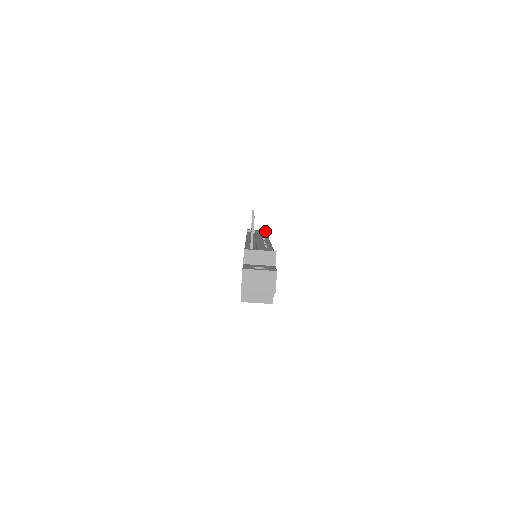
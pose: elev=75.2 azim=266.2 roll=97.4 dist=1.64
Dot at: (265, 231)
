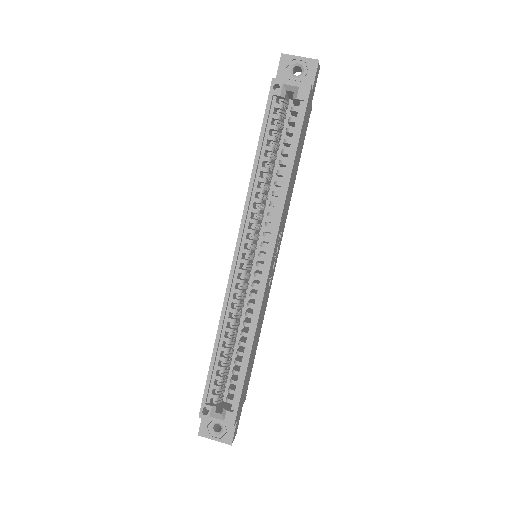
Dot at: occluded
